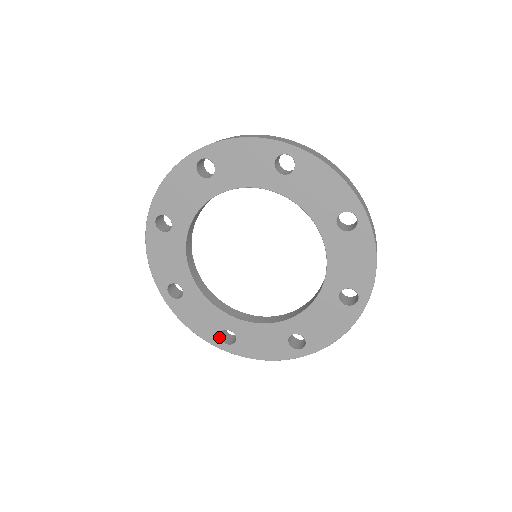
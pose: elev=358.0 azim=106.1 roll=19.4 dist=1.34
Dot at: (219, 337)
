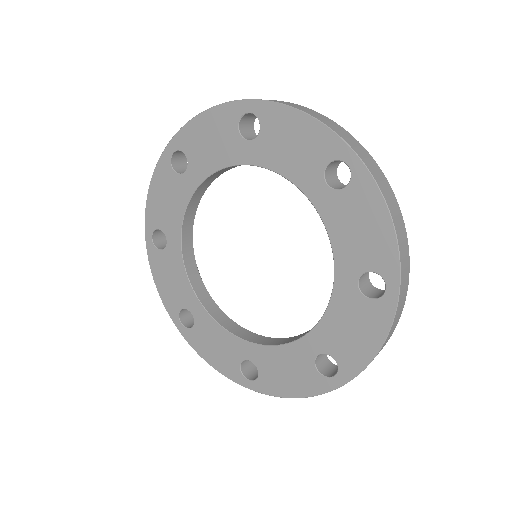
Dot at: (179, 312)
